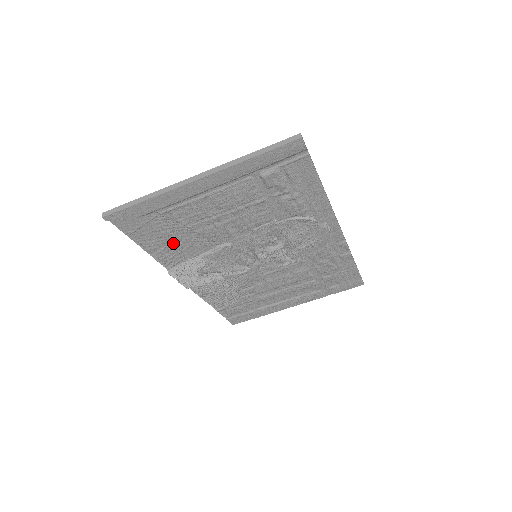
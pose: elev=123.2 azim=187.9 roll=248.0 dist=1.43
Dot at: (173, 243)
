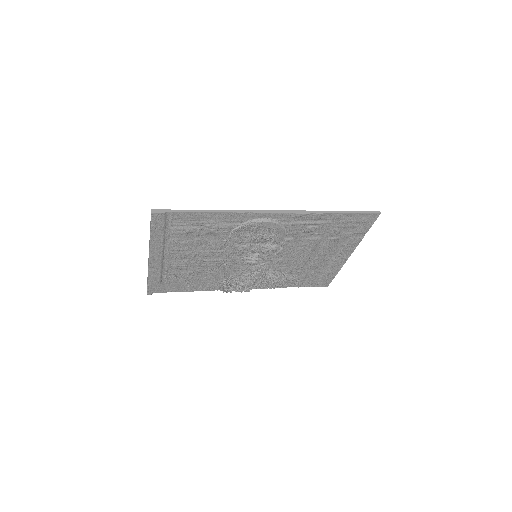
Dot at: (199, 281)
